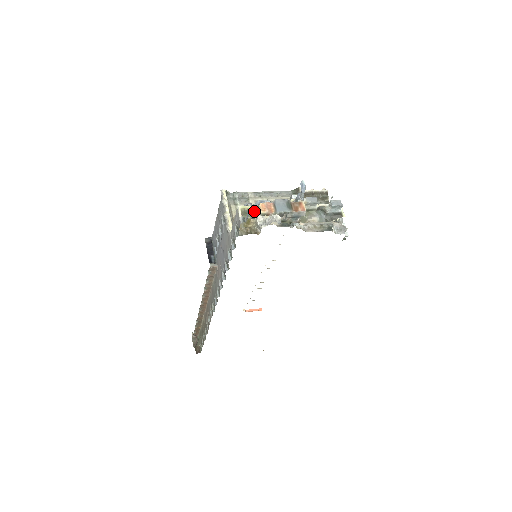
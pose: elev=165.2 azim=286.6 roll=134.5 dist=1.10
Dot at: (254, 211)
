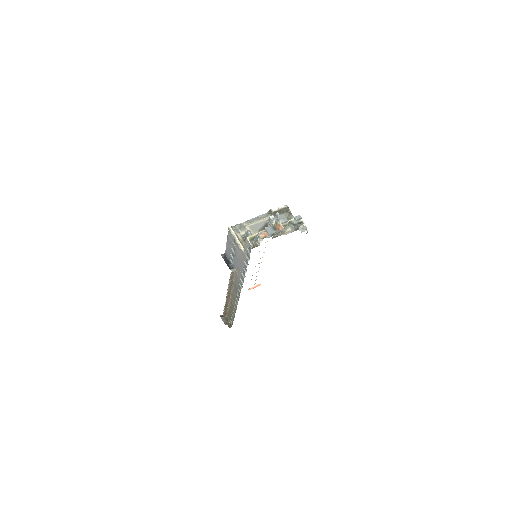
Dot at: occluded
